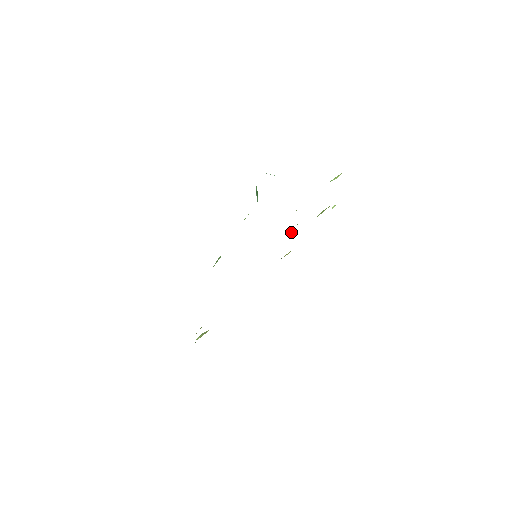
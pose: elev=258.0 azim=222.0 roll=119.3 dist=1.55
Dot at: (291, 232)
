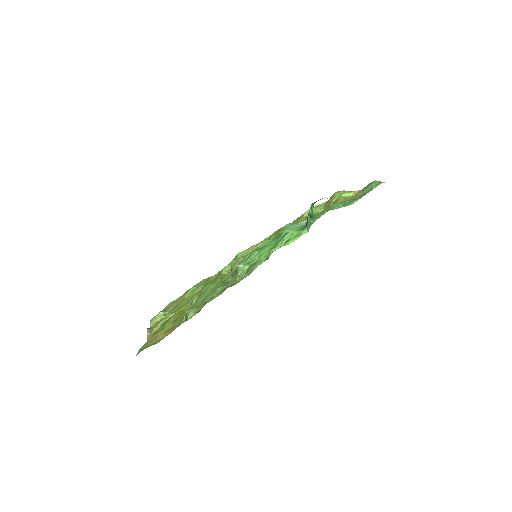
Dot at: occluded
